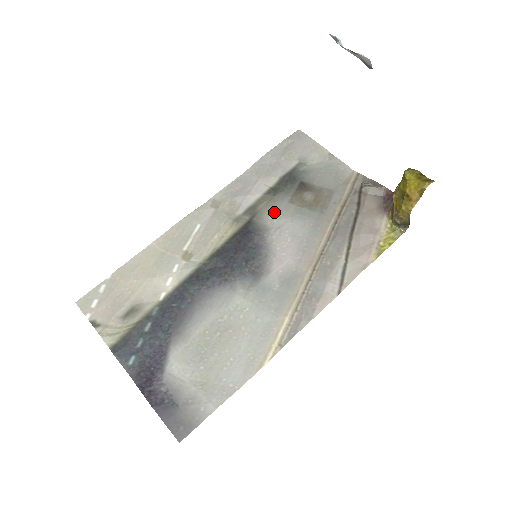
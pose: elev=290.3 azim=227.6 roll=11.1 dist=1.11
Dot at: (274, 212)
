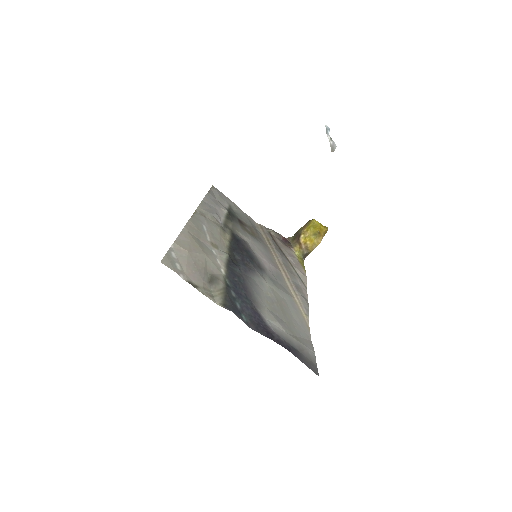
Dot at: (240, 232)
